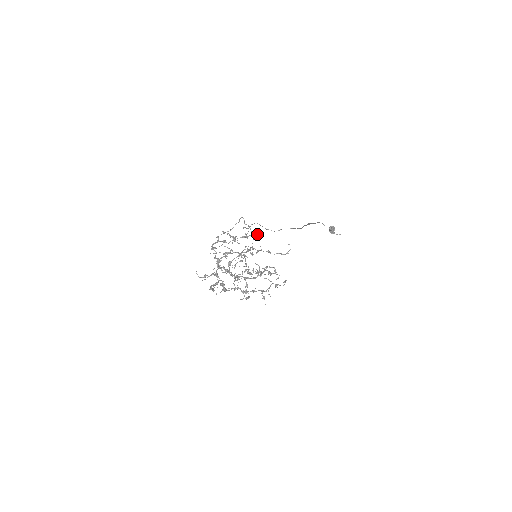
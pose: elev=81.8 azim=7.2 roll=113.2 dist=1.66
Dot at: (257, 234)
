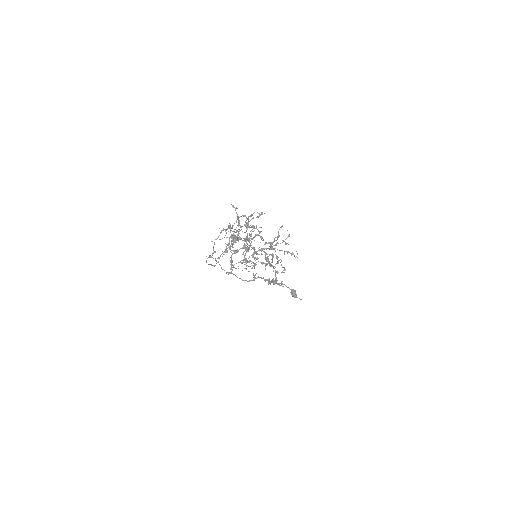
Dot at: occluded
